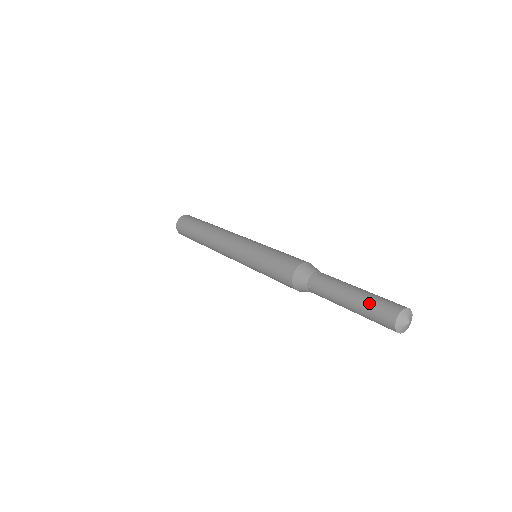
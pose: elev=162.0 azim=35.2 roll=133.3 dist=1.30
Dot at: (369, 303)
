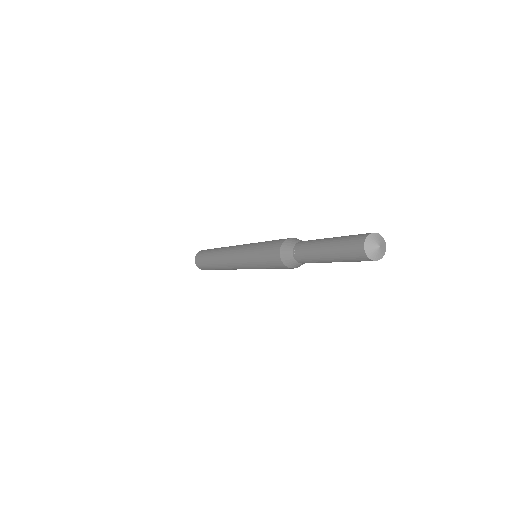
Dot at: (340, 249)
